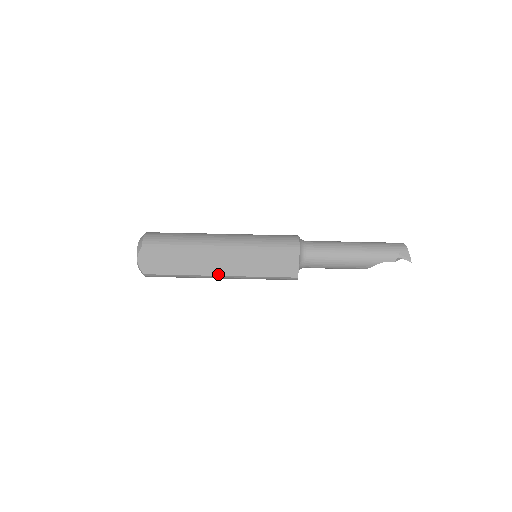
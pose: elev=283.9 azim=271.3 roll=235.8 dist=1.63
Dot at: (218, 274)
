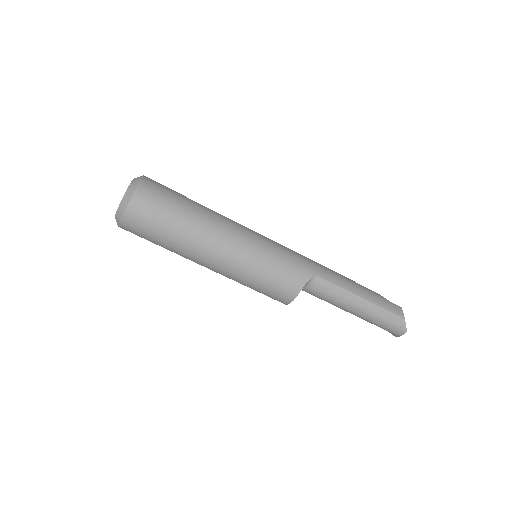
Dot at: occluded
